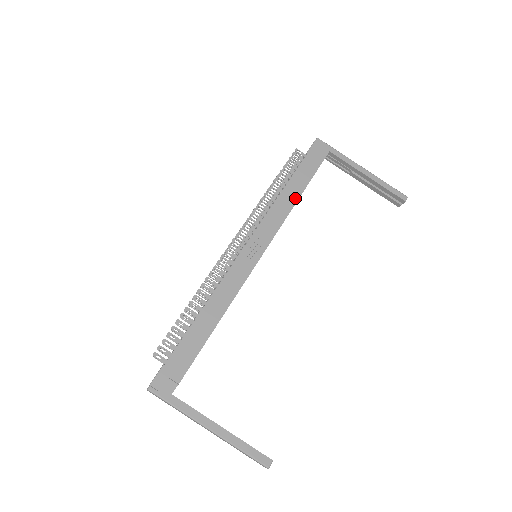
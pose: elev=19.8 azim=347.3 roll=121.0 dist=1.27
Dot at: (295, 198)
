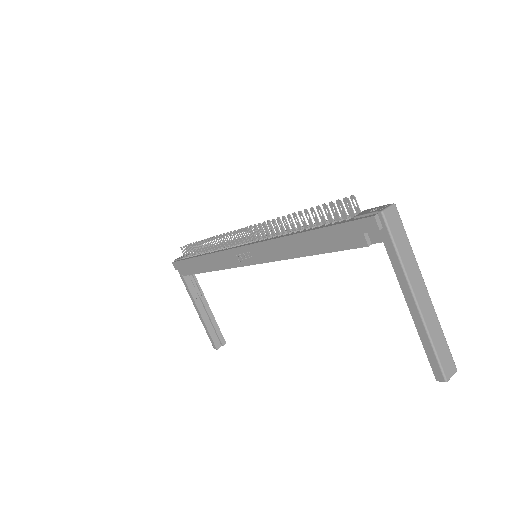
Dot at: (299, 253)
